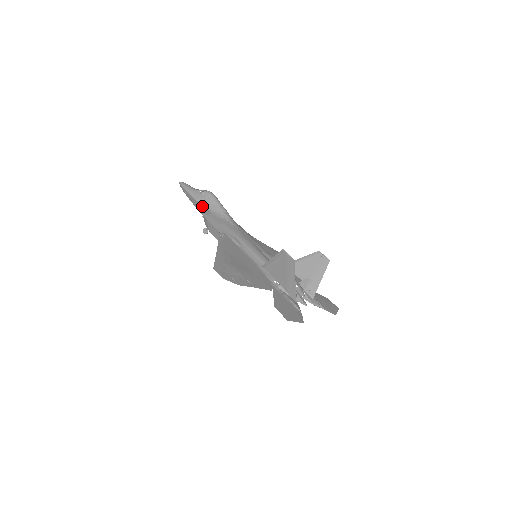
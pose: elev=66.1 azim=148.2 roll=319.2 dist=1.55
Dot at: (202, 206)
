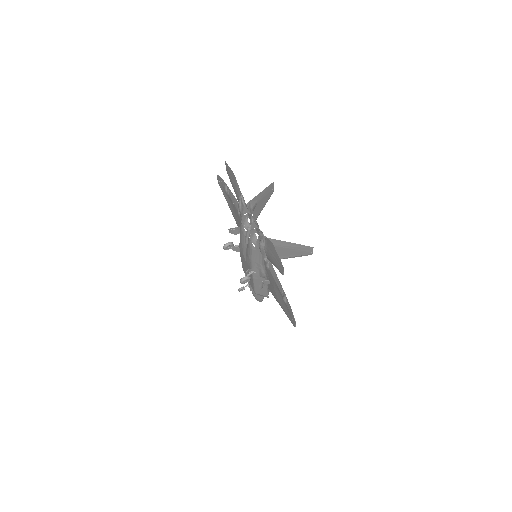
Dot at: occluded
